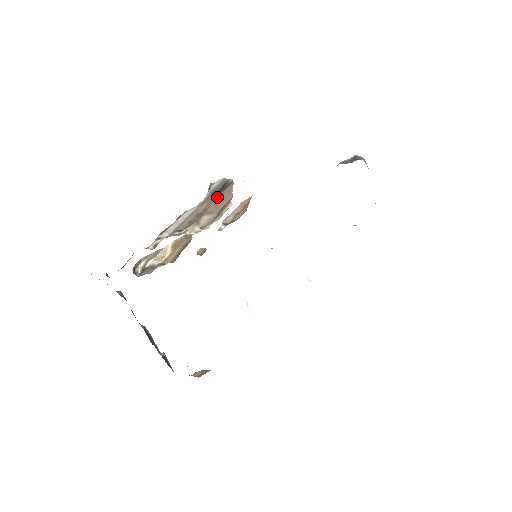
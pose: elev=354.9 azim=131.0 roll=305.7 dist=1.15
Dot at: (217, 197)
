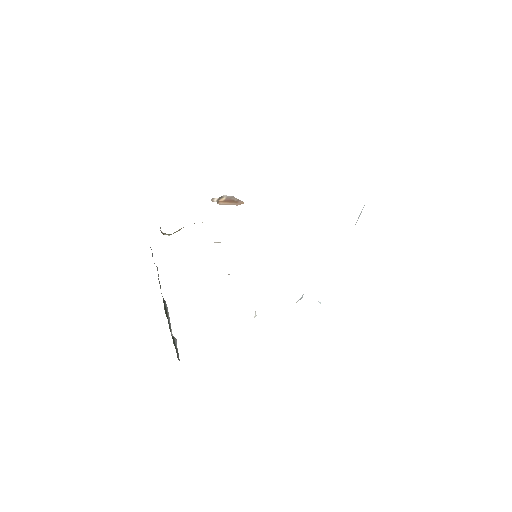
Dot at: occluded
